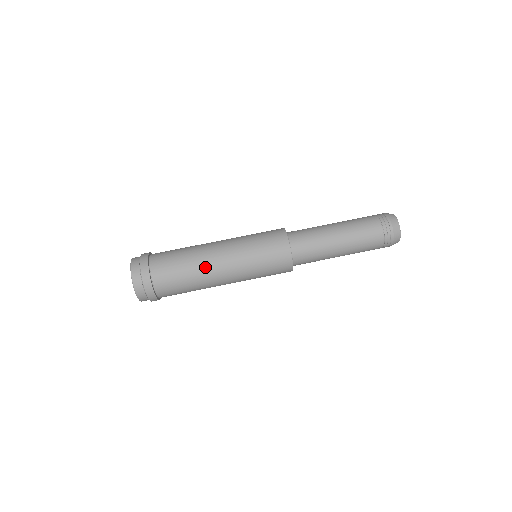
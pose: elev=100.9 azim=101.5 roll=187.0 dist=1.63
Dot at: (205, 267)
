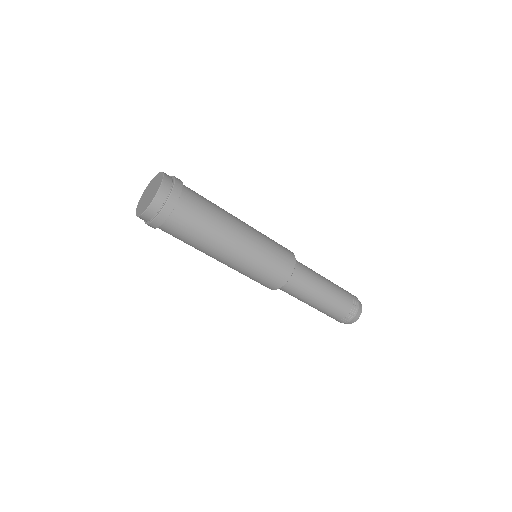
Dot at: (221, 240)
